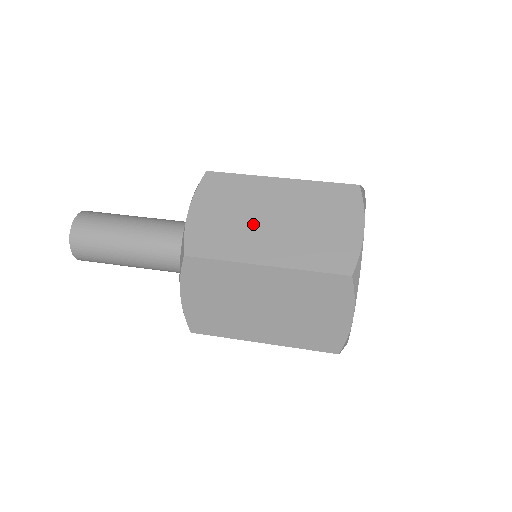
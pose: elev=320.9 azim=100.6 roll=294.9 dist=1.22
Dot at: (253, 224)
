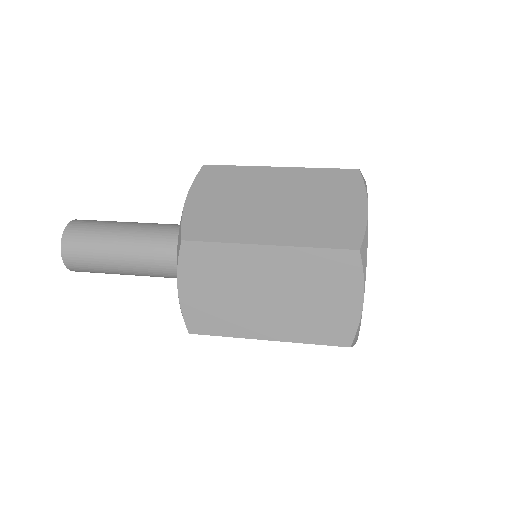
Dot at: occluded
